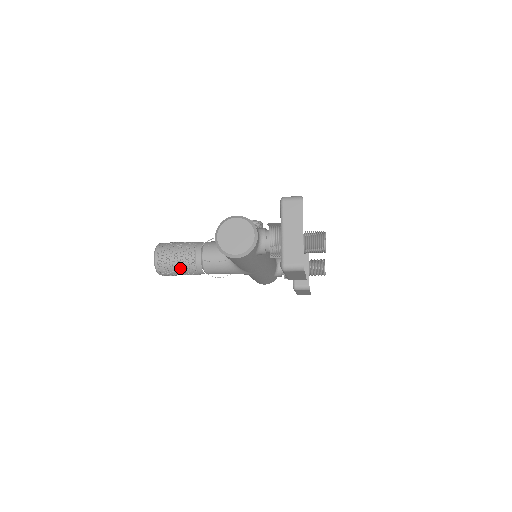
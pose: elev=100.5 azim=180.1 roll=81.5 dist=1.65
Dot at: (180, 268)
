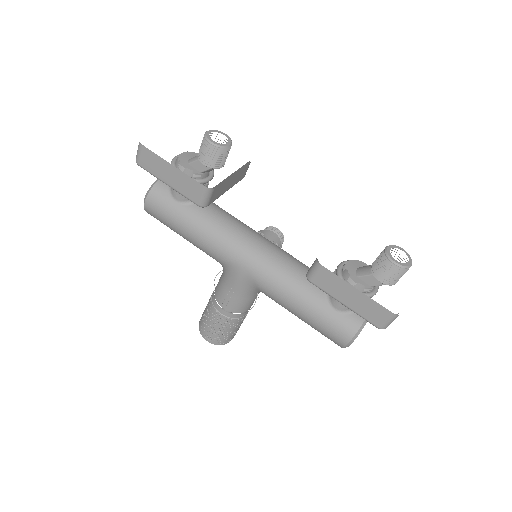
Dot at: (206, 313)
